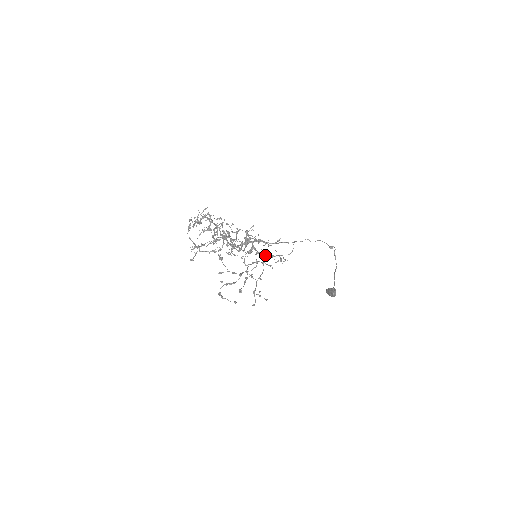
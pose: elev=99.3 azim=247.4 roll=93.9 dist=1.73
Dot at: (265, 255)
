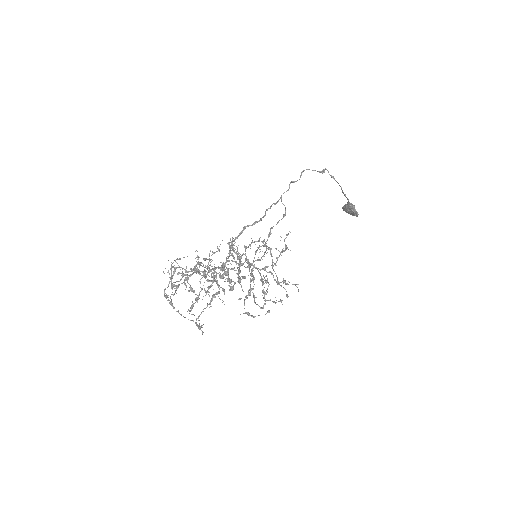
Dot at: (271, 274)
